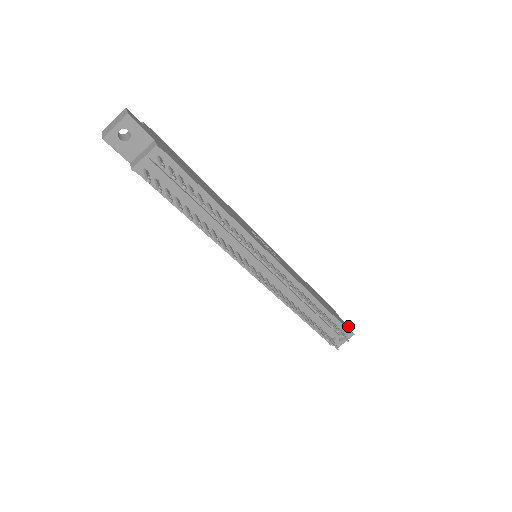
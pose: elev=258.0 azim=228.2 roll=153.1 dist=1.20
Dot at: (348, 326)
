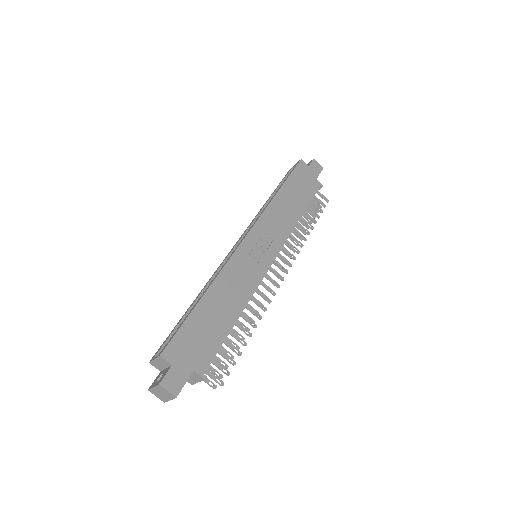
Dot at: (315, 162)
